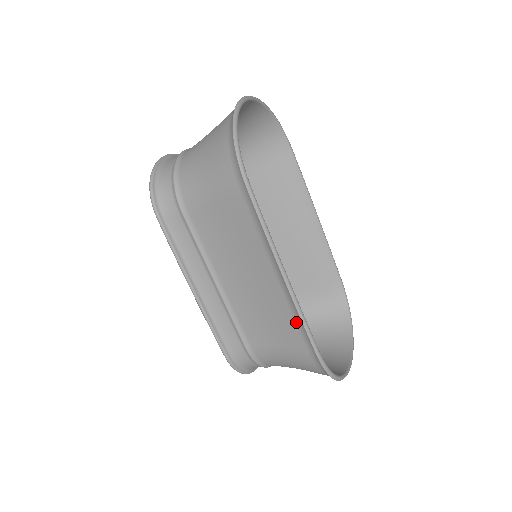
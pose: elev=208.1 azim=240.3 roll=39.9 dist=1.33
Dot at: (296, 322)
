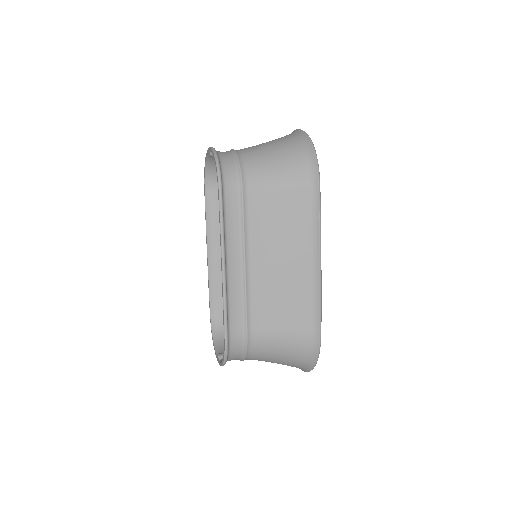
Dot at: (312, 305)
